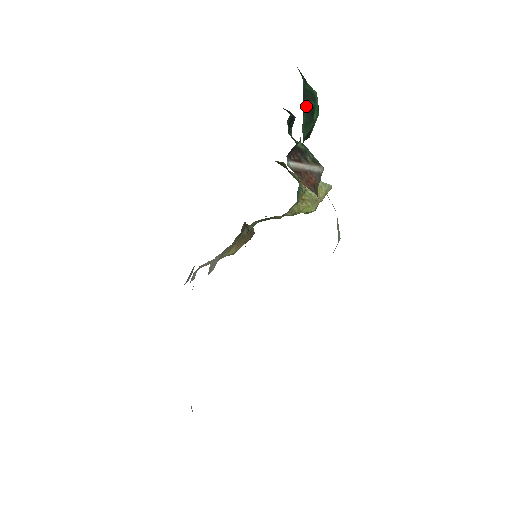
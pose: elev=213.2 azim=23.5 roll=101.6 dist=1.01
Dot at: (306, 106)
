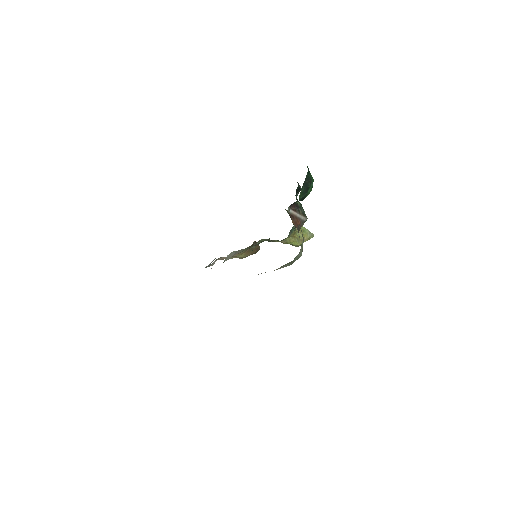
Dot at: (305, 184)
